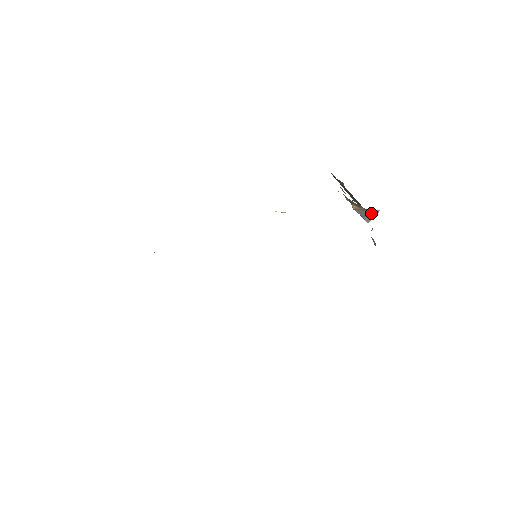
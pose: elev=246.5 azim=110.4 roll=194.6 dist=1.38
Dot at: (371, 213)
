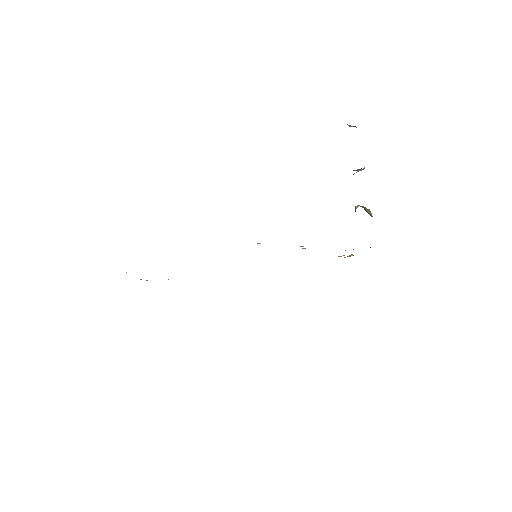
Dot at: occluded
